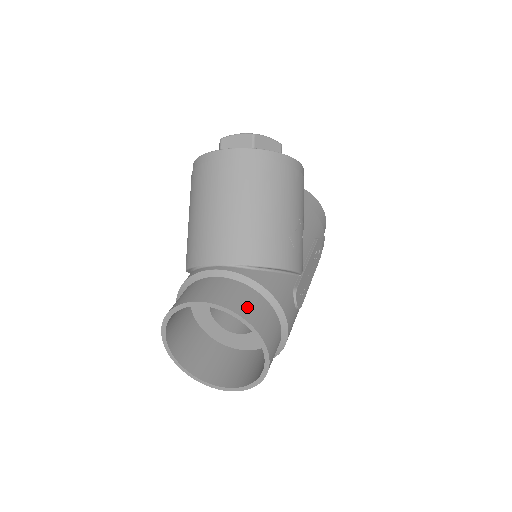
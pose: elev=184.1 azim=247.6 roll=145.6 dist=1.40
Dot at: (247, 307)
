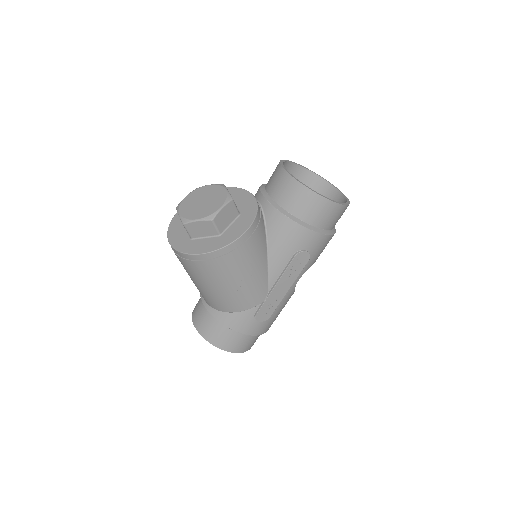
Dot at: (213, 335)
